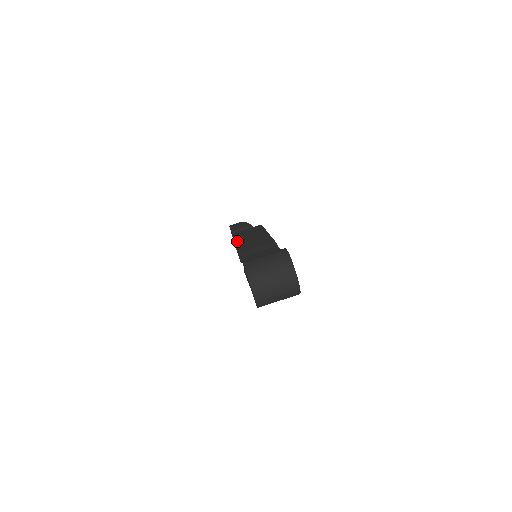
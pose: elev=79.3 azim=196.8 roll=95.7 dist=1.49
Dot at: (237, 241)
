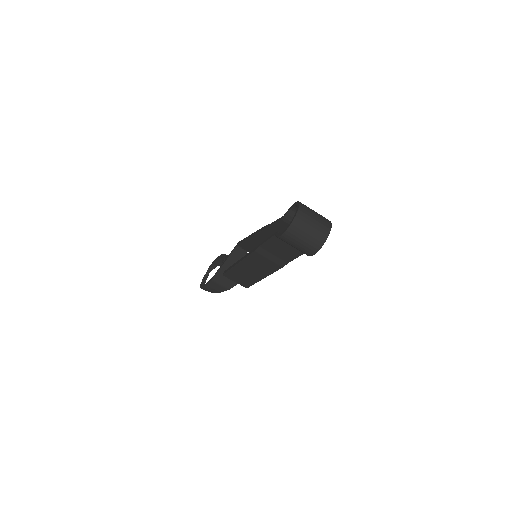
Dot at: occluded
